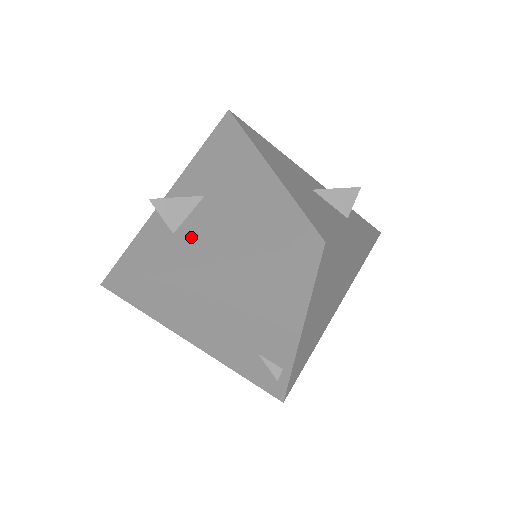
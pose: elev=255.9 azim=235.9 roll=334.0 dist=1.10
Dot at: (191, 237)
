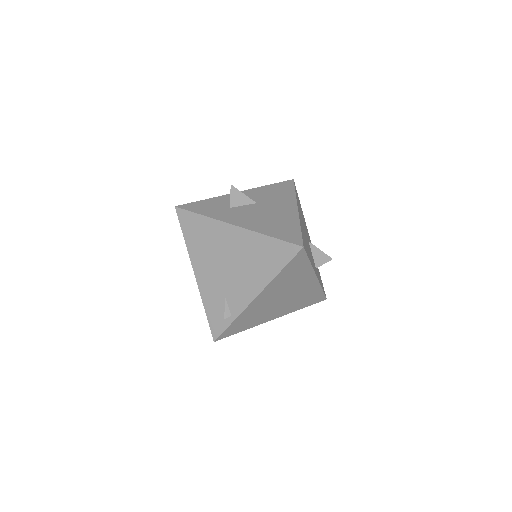
Dot at: (239, 214)
